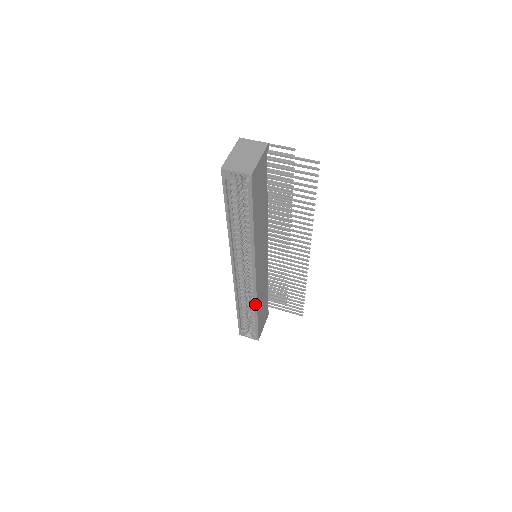
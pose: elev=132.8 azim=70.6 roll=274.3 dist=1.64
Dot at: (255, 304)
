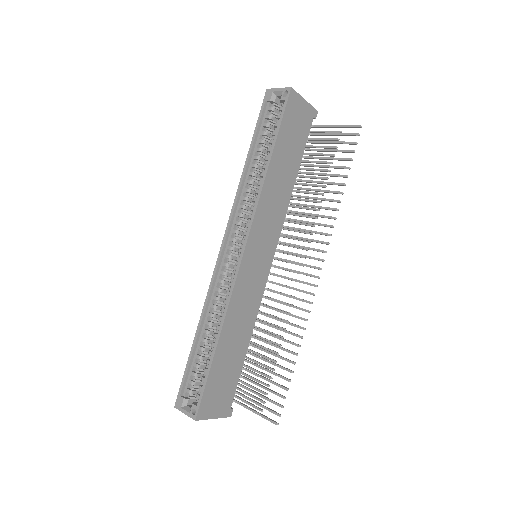
Dot at: (224, 314)
